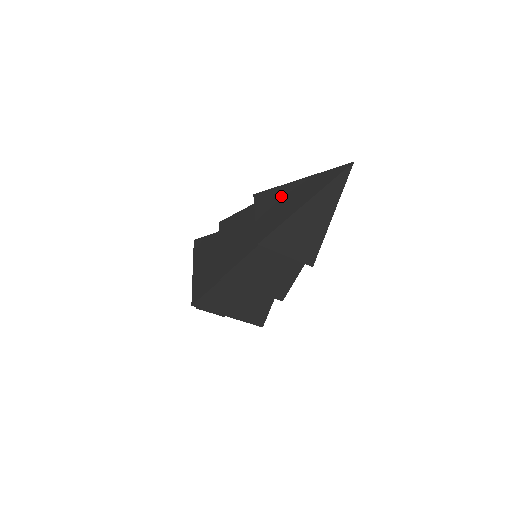
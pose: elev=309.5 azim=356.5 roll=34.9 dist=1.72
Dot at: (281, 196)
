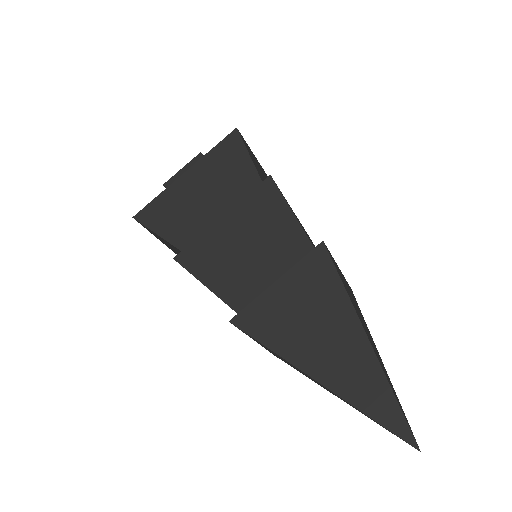
Dot at: (327, 315)
